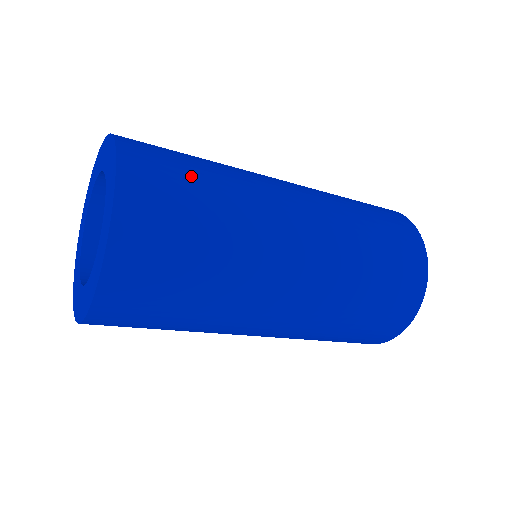
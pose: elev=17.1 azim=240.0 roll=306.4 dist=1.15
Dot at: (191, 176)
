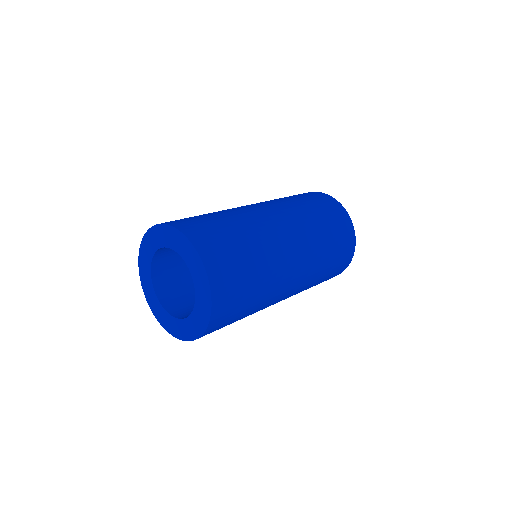
Dot at: (246, 289)
